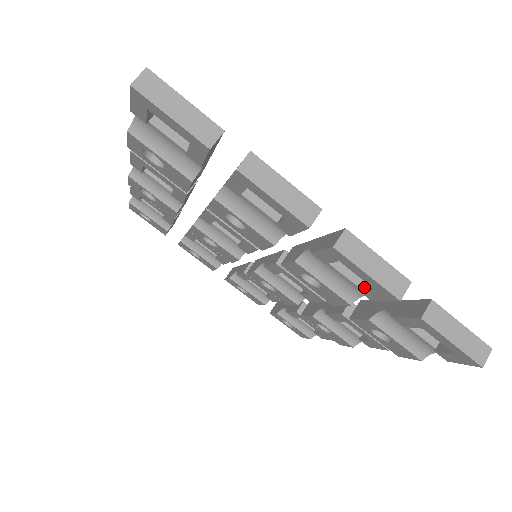
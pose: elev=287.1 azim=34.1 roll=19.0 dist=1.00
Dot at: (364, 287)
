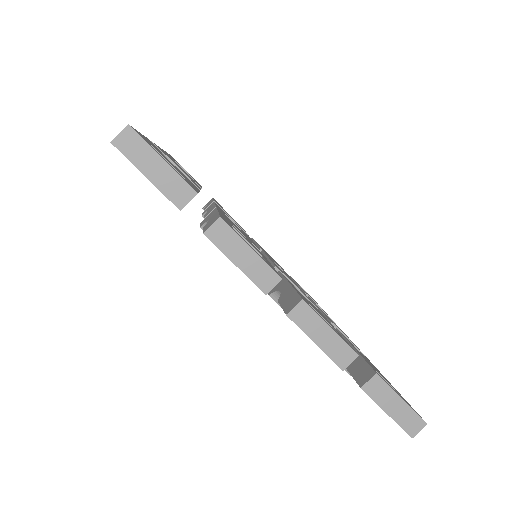
Dot at: occluded
